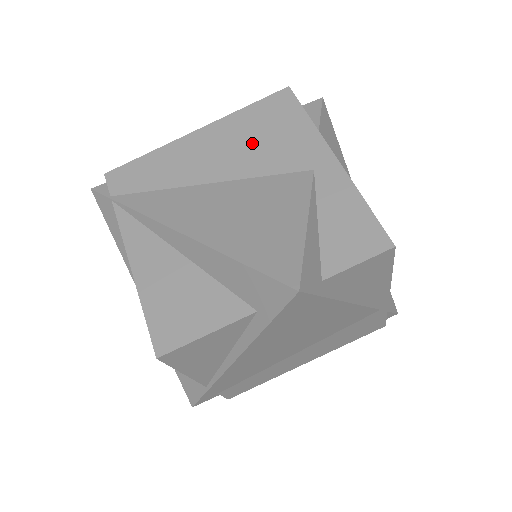
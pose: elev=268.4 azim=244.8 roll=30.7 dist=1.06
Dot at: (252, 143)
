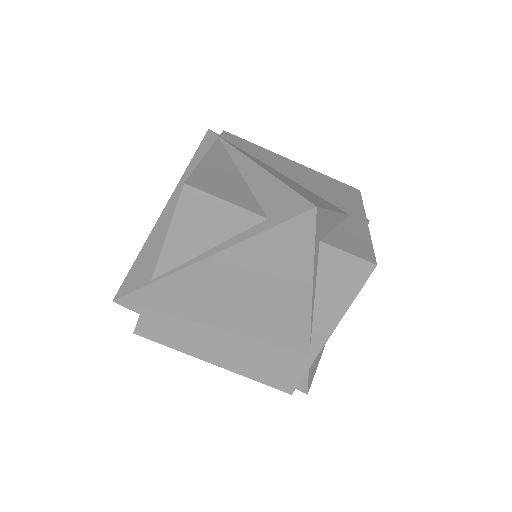
Dot at: (322, 185)
